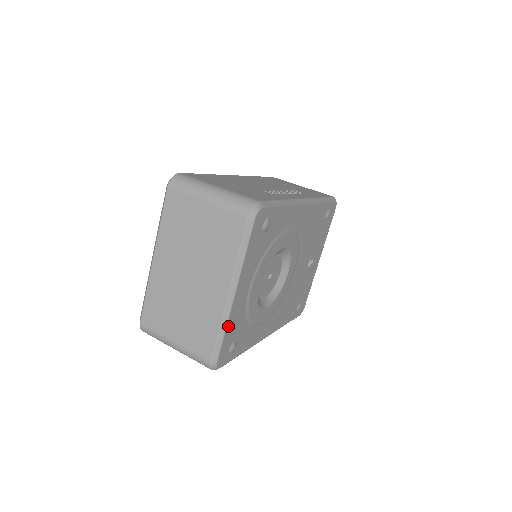
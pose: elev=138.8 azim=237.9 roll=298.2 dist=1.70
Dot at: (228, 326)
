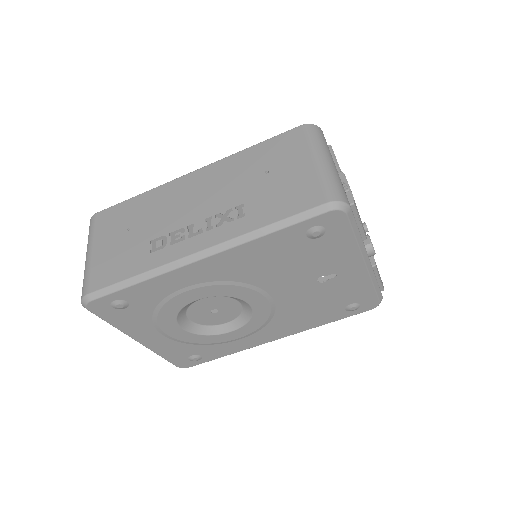
Dot at: (161, 353)
